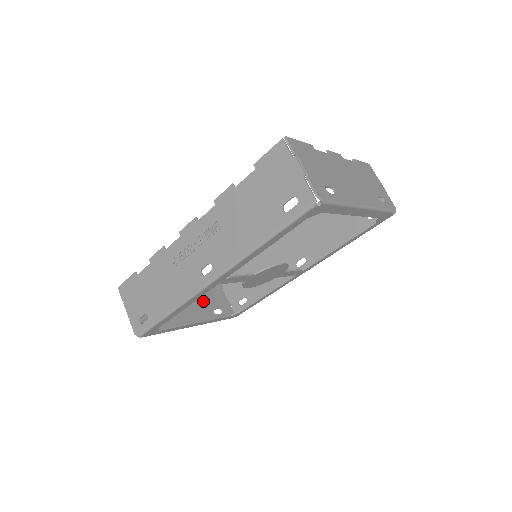
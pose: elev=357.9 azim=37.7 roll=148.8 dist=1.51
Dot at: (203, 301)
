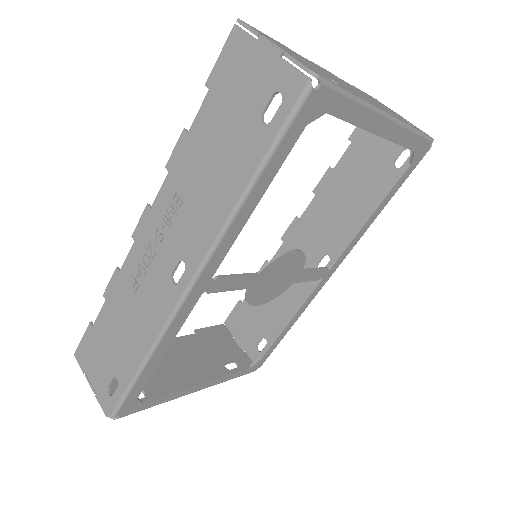
Dot at: (207, 356)
